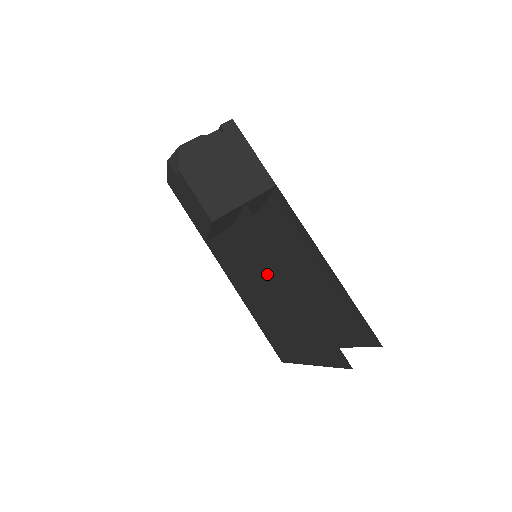
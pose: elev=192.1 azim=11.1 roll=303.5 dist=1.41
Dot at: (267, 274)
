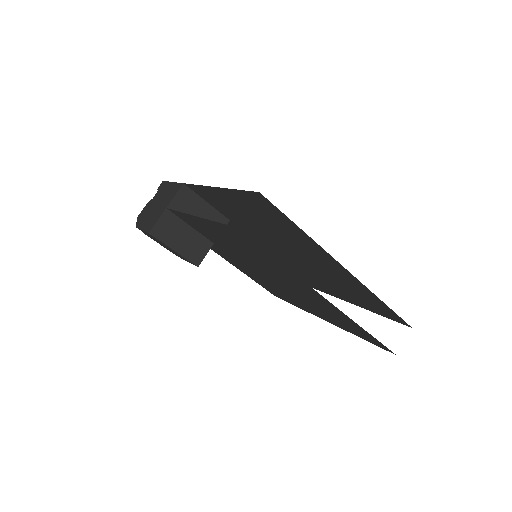
Dot at: (232, 248)
